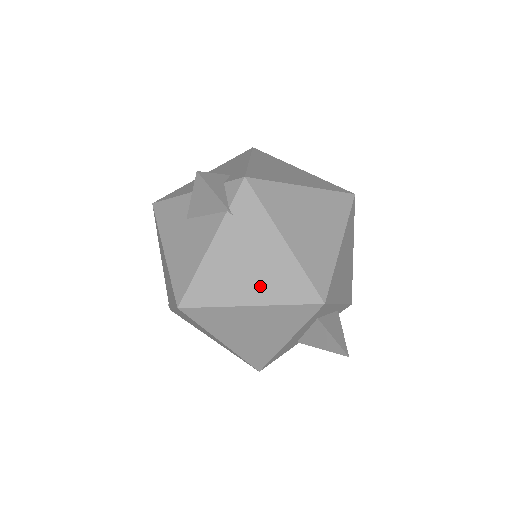
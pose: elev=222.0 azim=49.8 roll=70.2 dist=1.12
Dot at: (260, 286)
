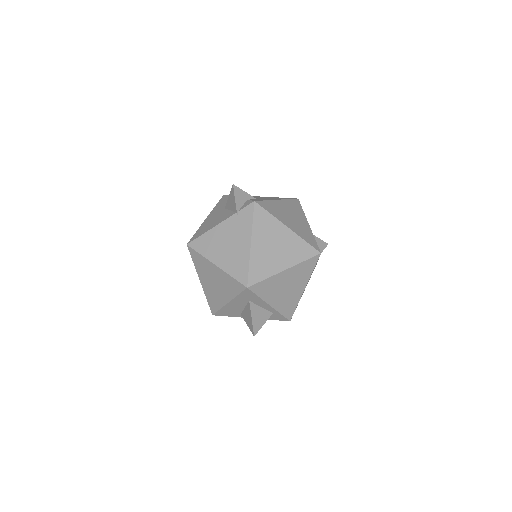
Dot at: (226, 258)
